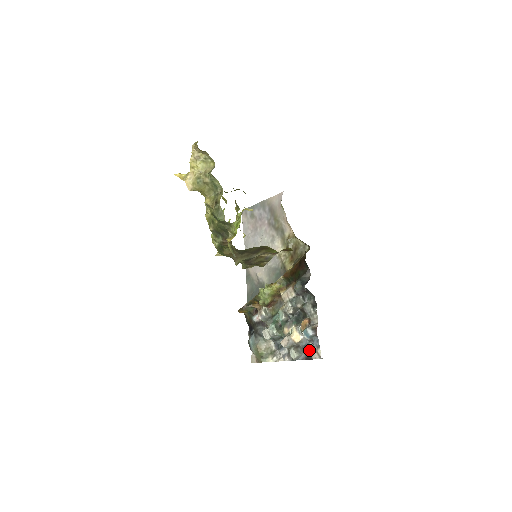
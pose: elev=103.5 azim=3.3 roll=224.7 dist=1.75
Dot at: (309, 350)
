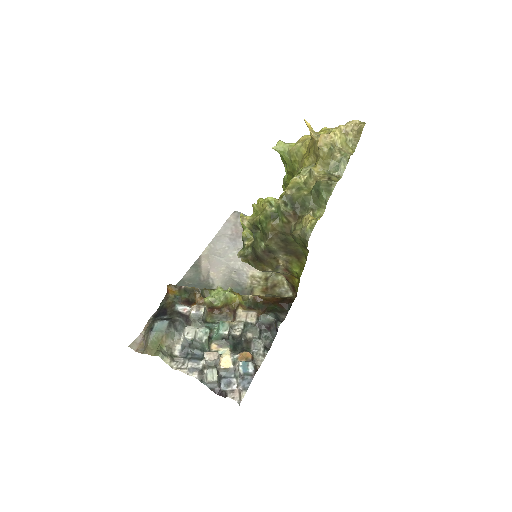
Dot at: (228, 385)
